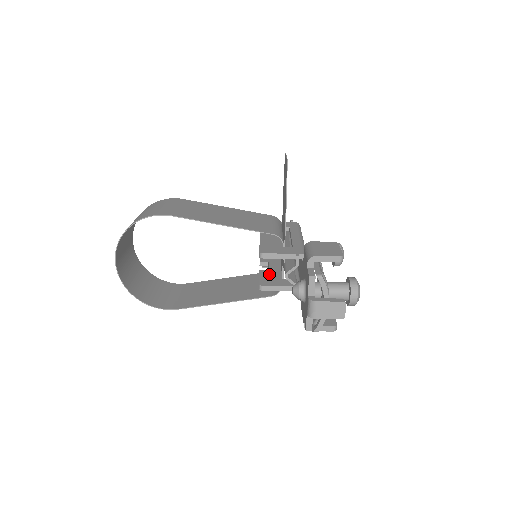
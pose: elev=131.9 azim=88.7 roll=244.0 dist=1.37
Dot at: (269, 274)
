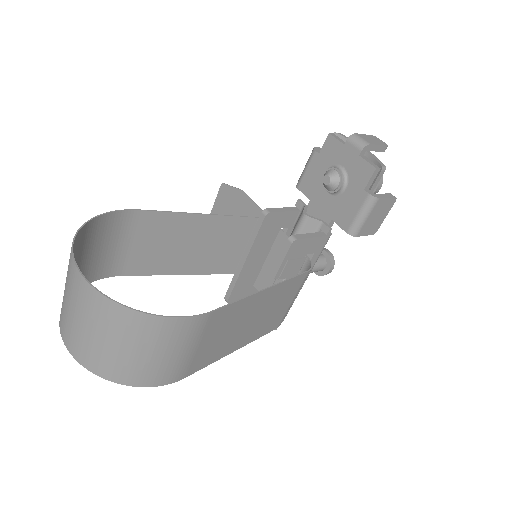
Dot at: occluded
